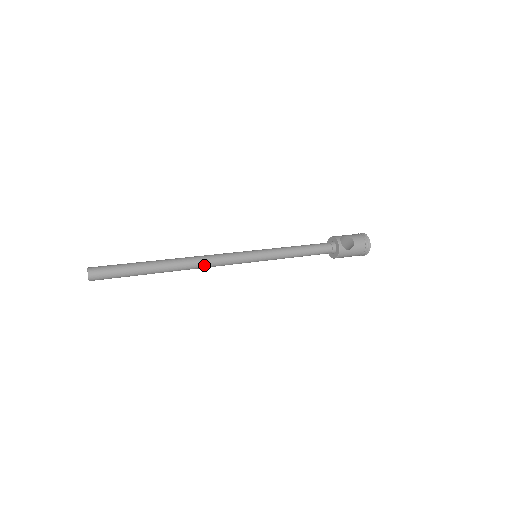
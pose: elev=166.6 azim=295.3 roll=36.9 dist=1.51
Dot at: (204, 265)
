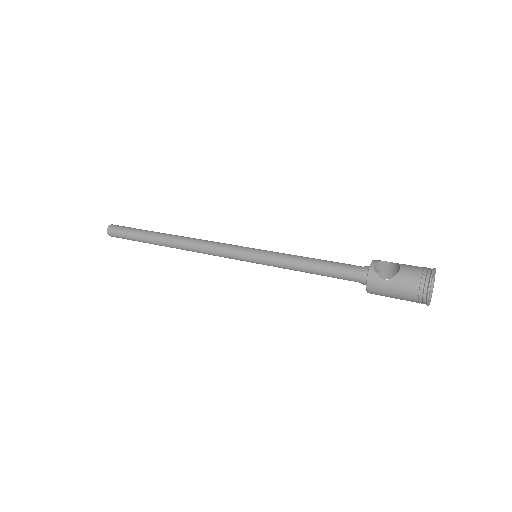
Dot at: (195, 247)
